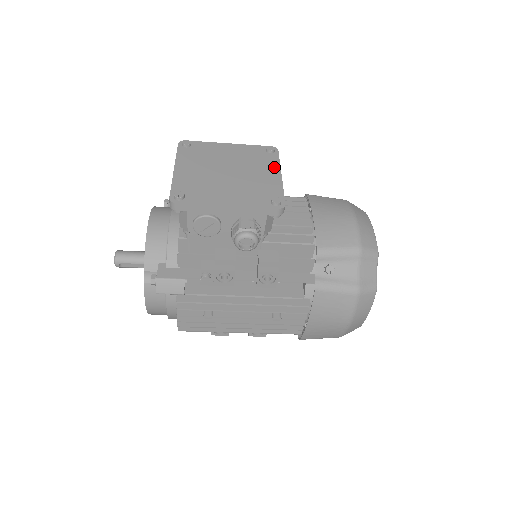
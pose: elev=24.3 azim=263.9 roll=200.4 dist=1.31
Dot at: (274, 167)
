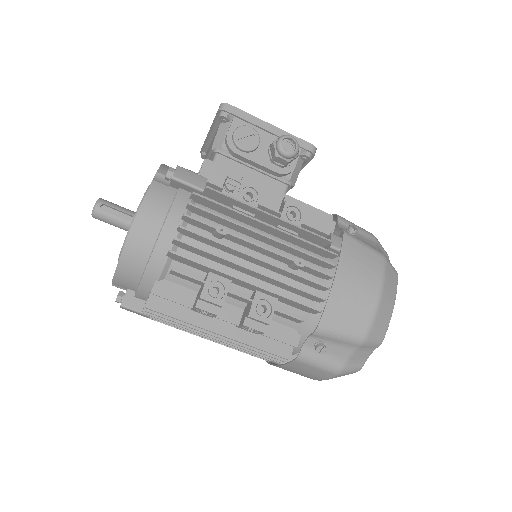
Dot at: occluded
